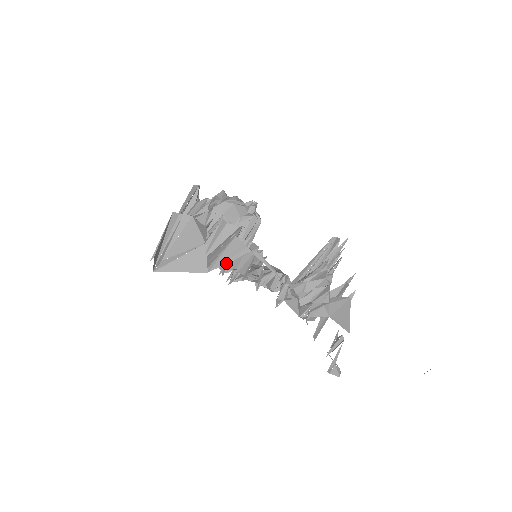
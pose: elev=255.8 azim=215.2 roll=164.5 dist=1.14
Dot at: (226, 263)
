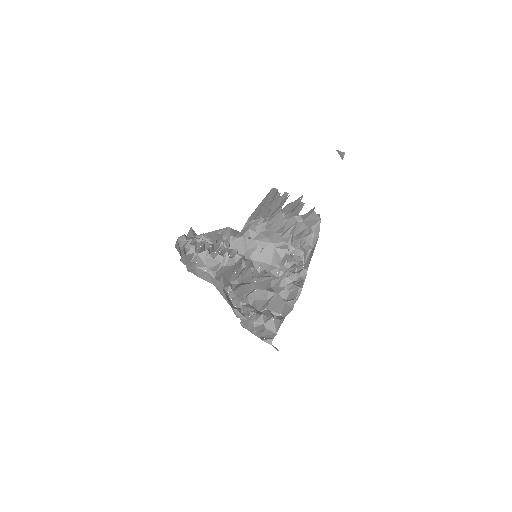
Dot at: occluded
